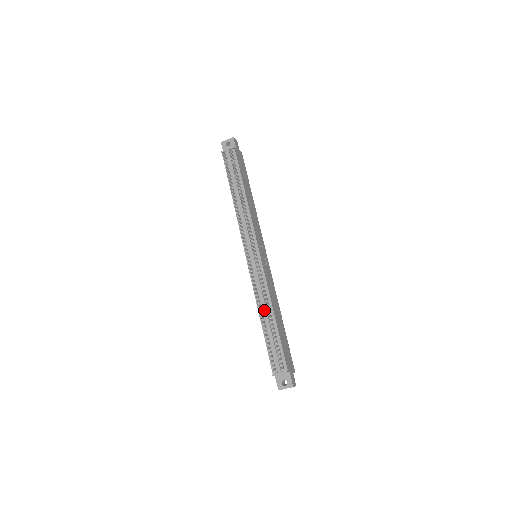
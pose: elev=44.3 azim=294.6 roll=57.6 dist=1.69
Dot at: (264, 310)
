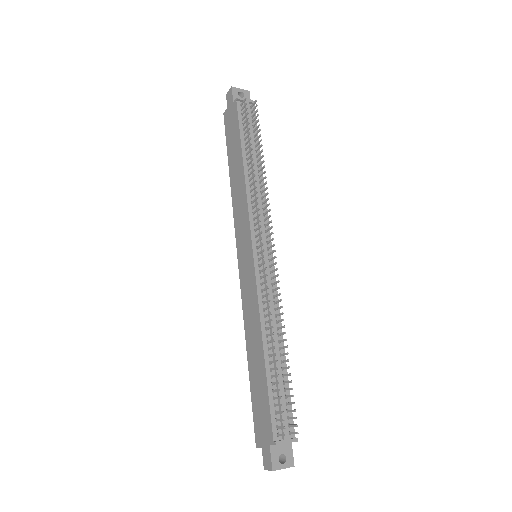
Dot at: (274, 337)
